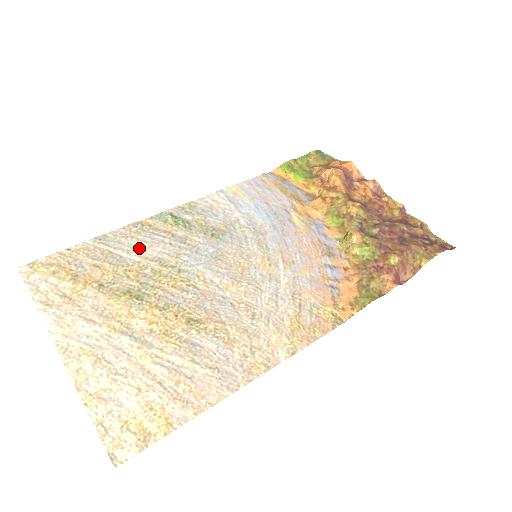
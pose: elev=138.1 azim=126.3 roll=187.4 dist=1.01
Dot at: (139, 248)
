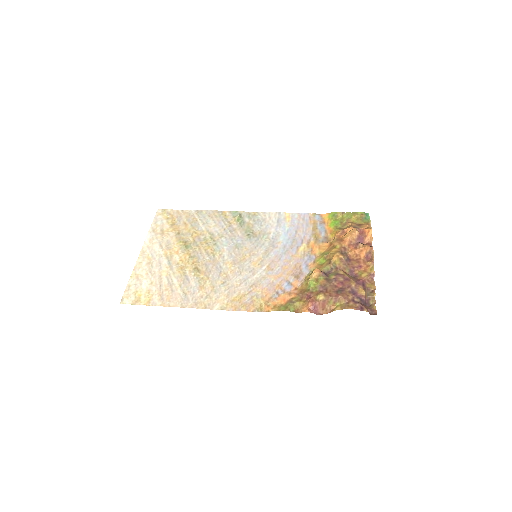
Dot at: (209, 224)
